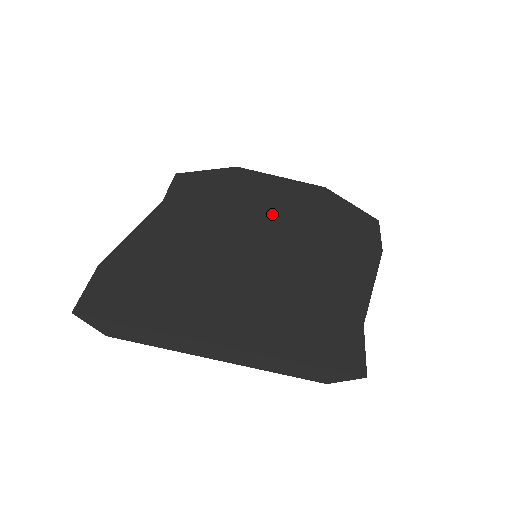
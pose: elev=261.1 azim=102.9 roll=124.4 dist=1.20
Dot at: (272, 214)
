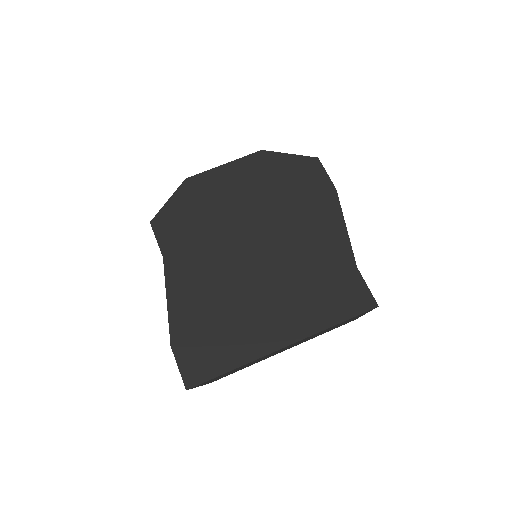
Dot at: (243, 211)
